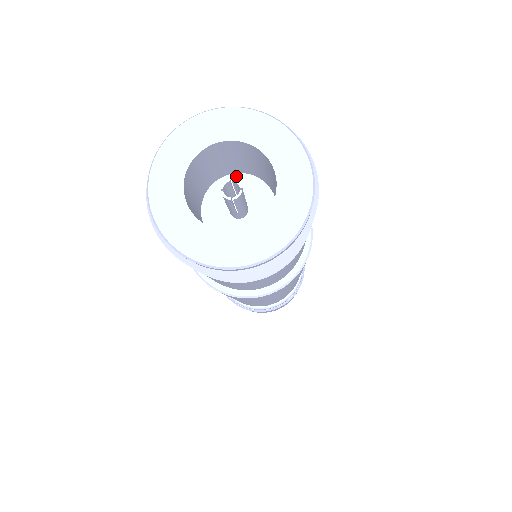
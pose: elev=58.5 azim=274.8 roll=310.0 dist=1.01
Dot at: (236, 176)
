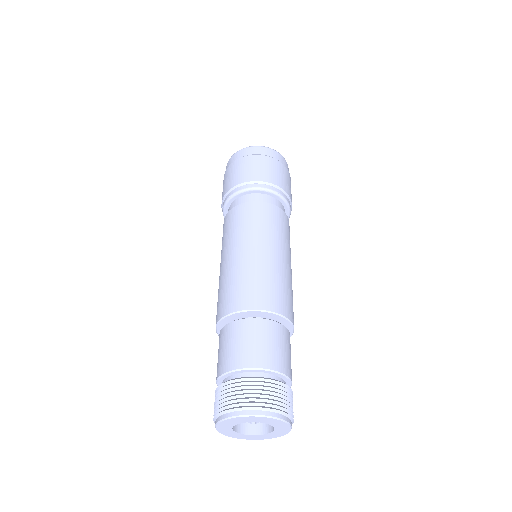
Dot at: occluded
